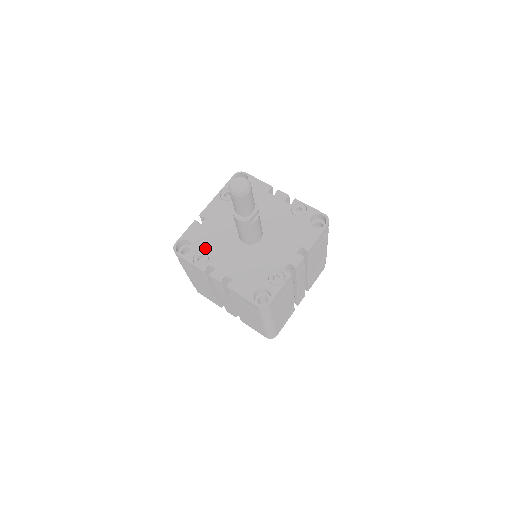
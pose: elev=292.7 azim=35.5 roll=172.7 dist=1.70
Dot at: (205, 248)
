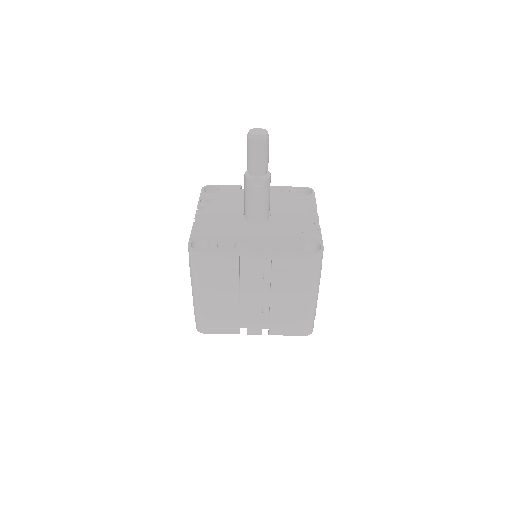
Dot at: (220, 199)
